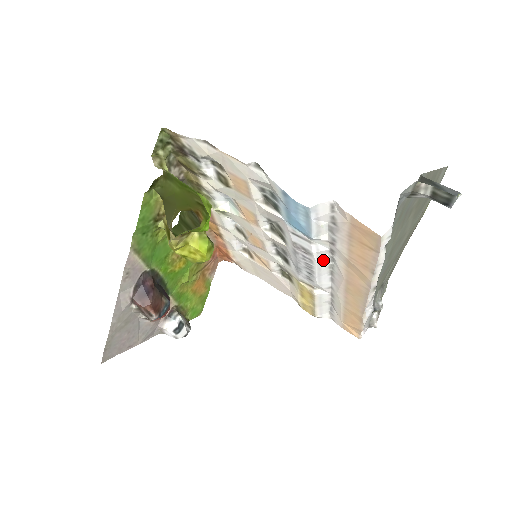
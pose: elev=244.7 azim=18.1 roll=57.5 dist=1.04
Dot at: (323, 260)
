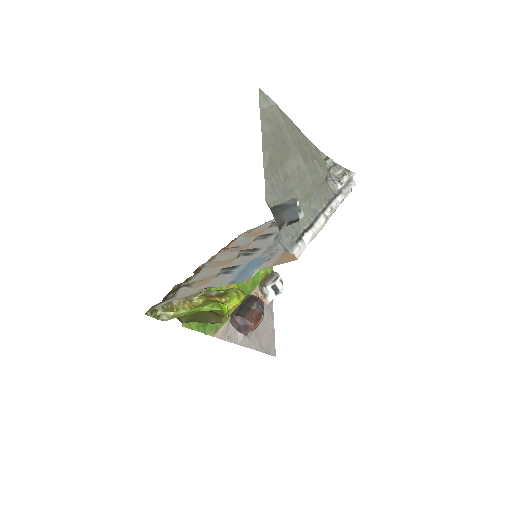
Dot at: occluded
